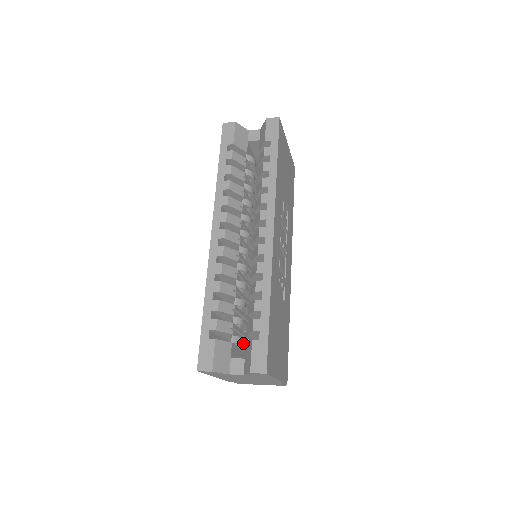
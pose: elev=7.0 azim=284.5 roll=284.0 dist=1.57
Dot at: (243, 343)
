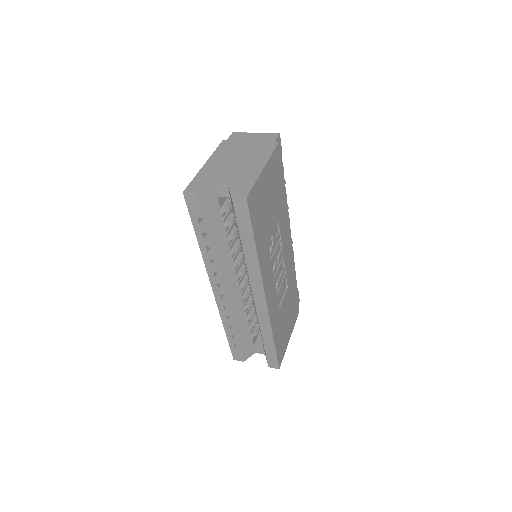
Dot at: occluded
